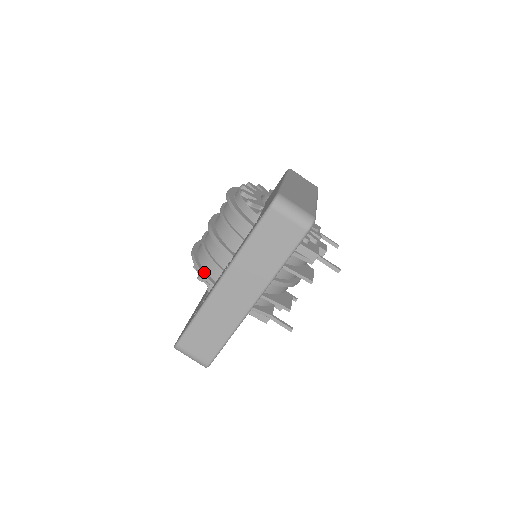
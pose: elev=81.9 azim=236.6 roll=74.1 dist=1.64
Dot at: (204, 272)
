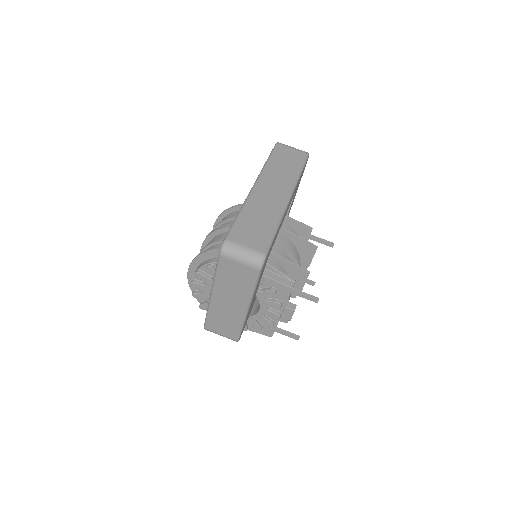
Dot at: (216, 250)
